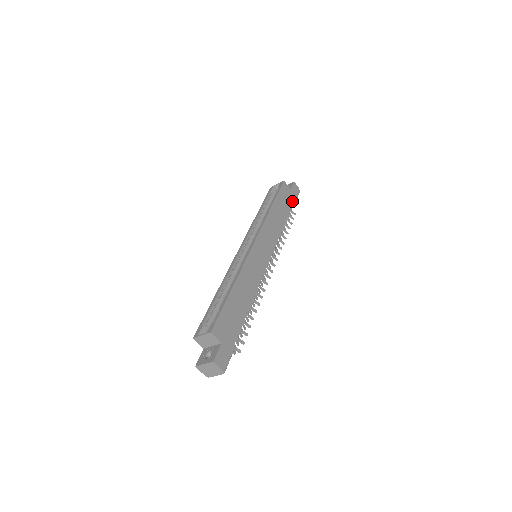
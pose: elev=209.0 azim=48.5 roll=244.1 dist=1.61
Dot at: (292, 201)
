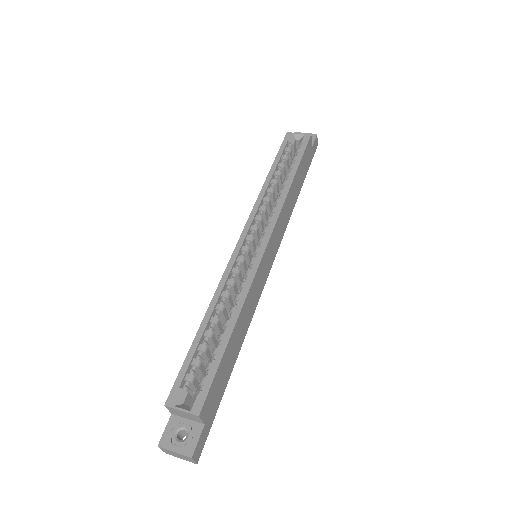
Dot at: (308, 166)
